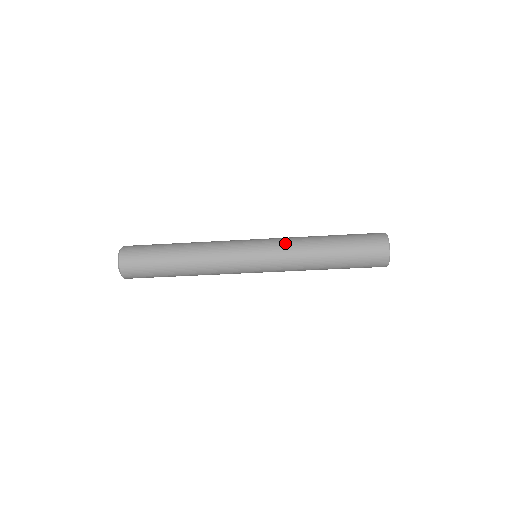
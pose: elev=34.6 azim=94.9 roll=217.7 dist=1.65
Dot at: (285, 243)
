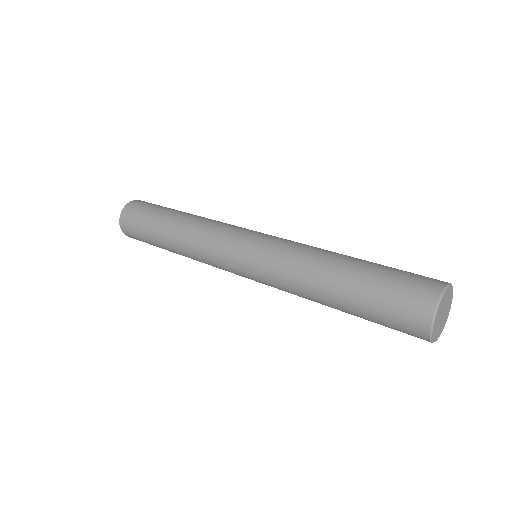
Dot at: (276, 275)
